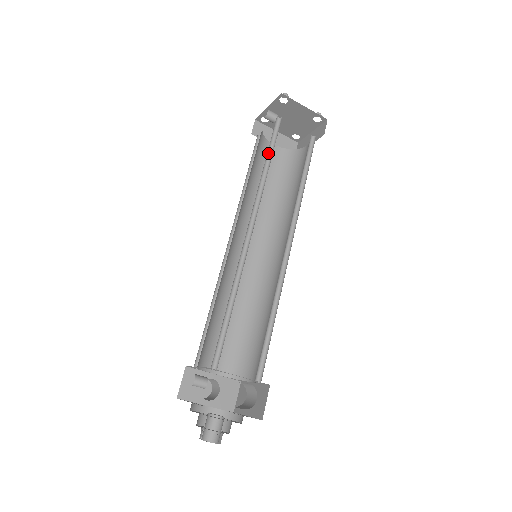
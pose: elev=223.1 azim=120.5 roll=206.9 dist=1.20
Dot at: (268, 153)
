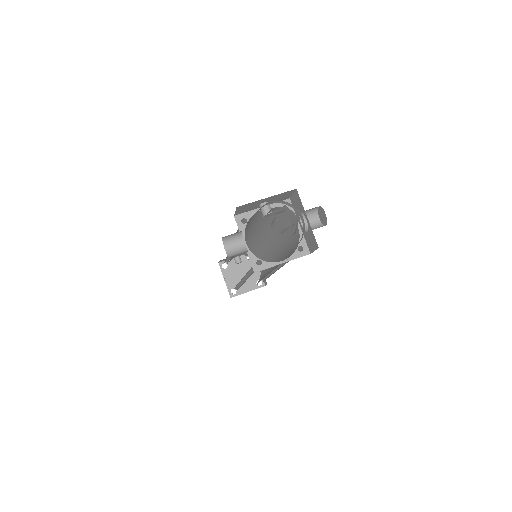
Dot at: (253, 250)
